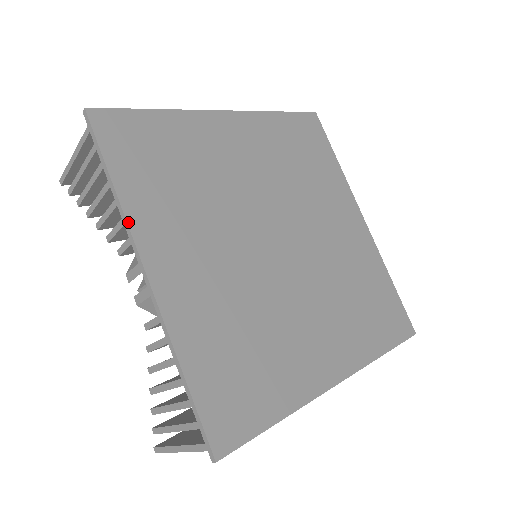
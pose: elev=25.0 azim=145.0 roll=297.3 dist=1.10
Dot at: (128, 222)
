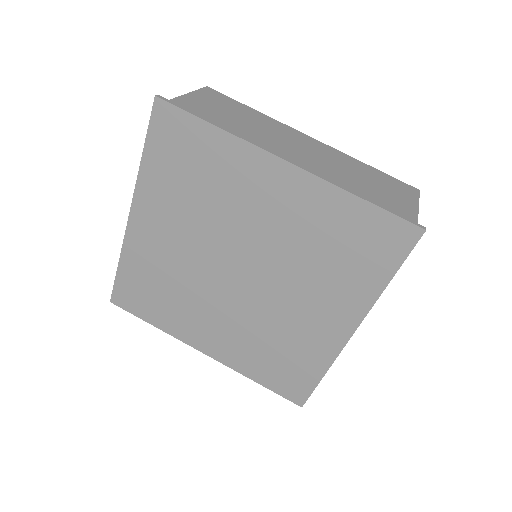
Dot at: (137, 184)
